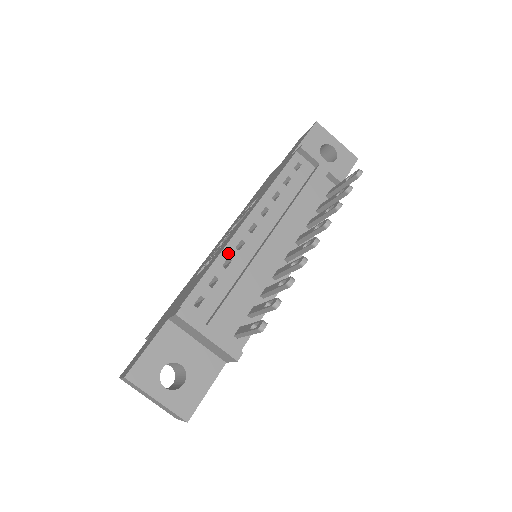
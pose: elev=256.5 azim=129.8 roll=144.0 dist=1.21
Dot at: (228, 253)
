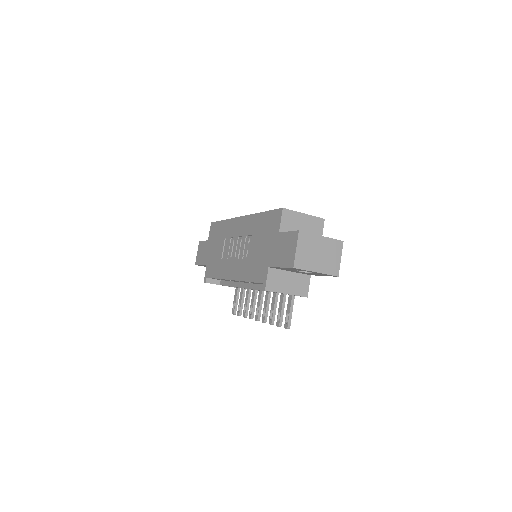
Dot at: occluded
